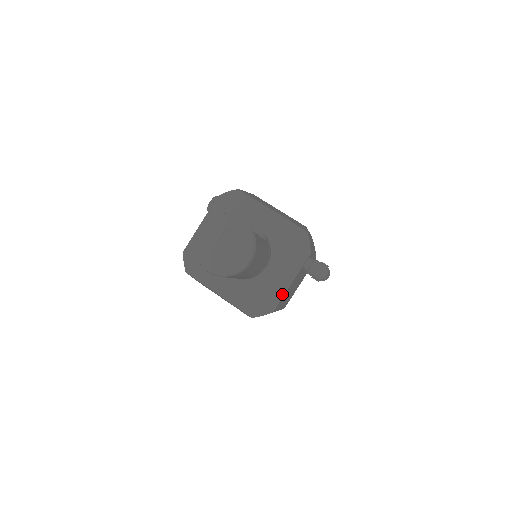
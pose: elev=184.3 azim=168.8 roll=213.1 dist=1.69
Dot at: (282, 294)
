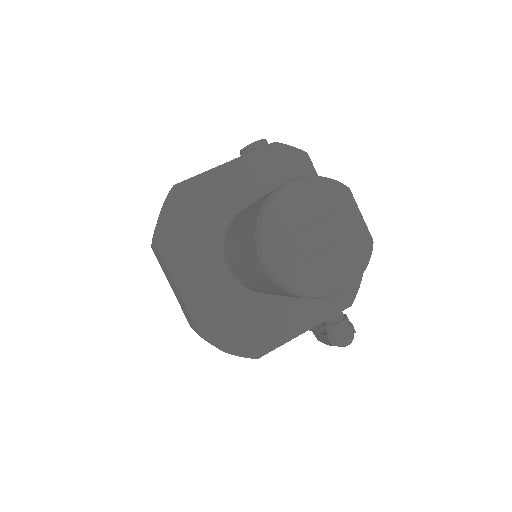
Dot at: (285, 340)
